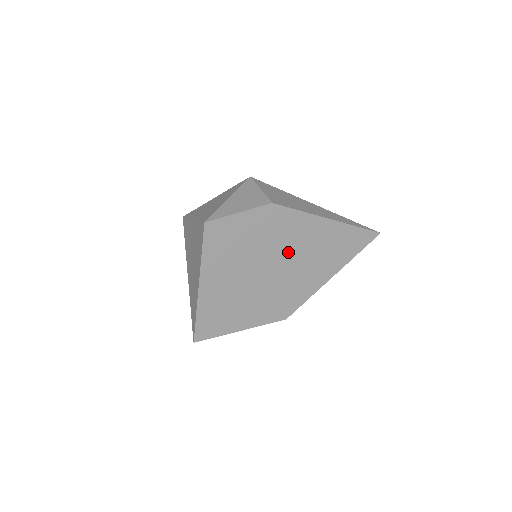
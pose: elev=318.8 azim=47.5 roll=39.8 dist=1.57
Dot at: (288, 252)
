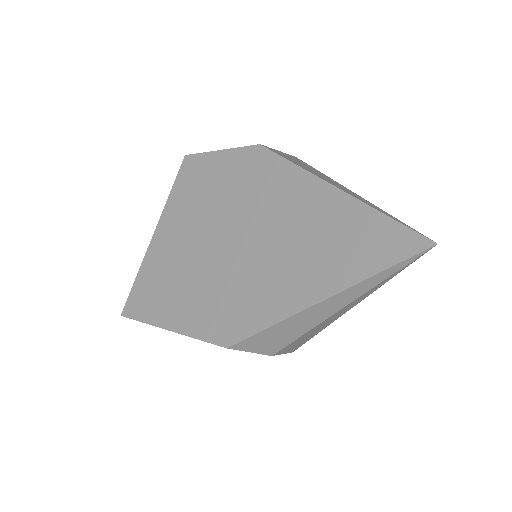
Dot at: (261, 225)
